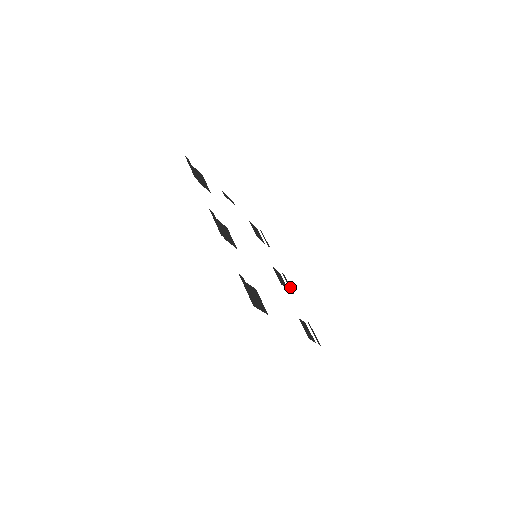
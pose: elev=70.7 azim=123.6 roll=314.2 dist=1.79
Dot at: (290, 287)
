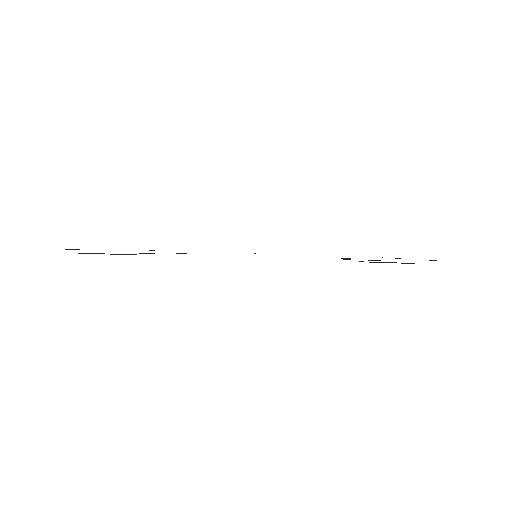
Dot at: occluded
